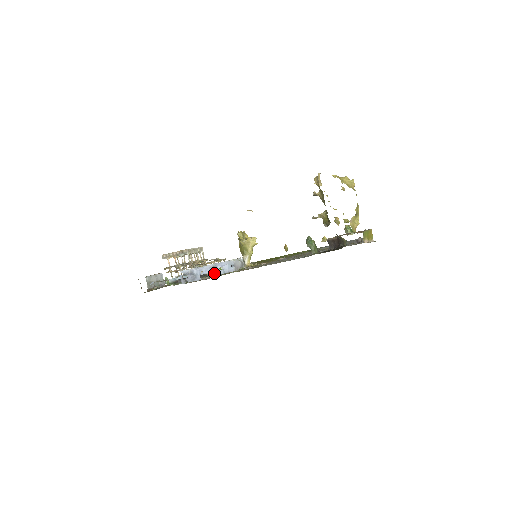
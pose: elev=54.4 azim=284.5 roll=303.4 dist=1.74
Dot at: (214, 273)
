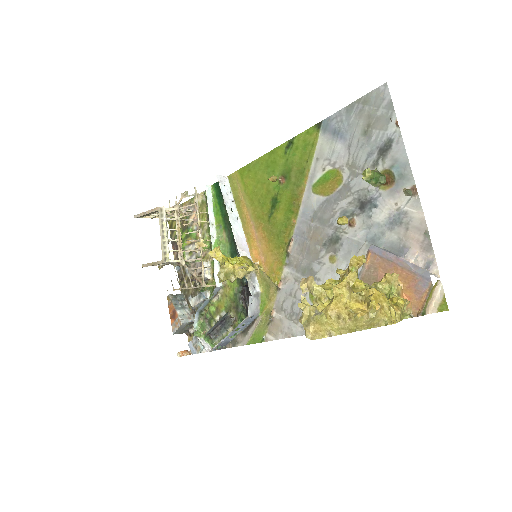
Dot at: (240, 330)
